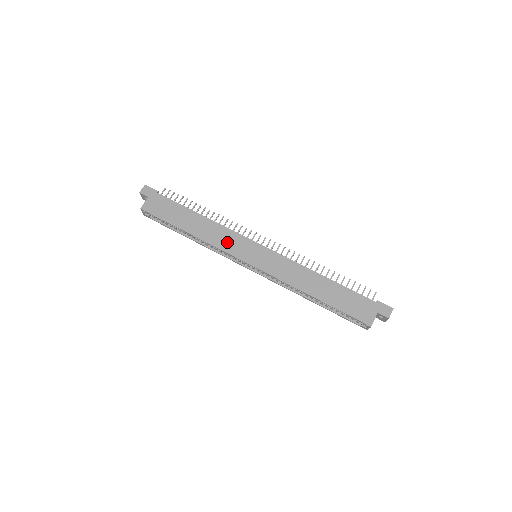
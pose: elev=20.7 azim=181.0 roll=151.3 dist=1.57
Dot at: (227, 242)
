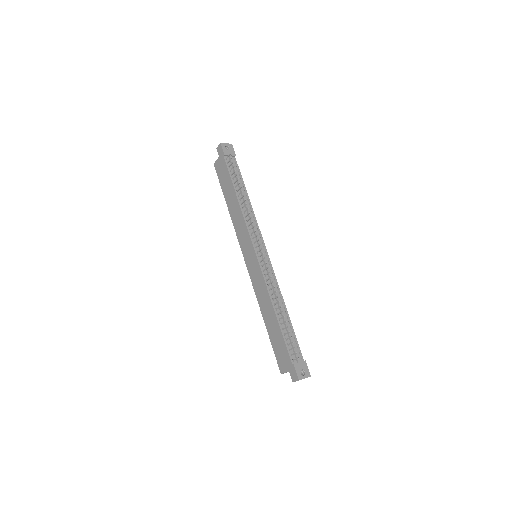
Dot at: (241, 233)
